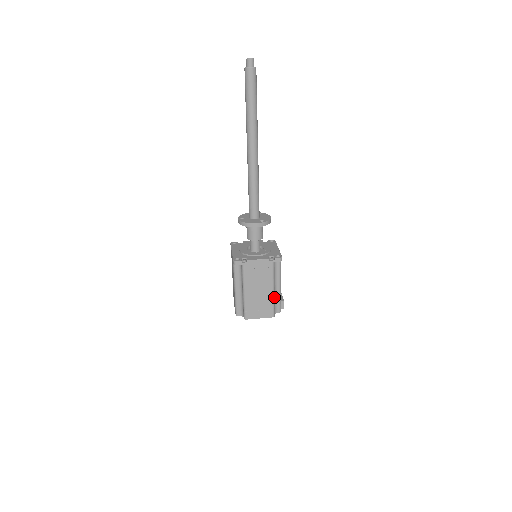
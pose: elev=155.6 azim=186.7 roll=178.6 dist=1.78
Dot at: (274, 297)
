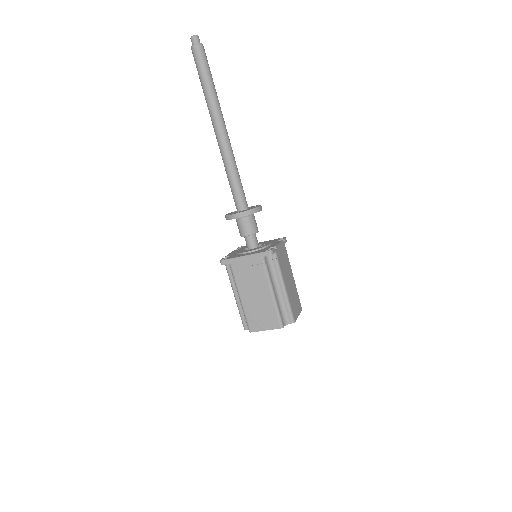
Dot at: occluded
